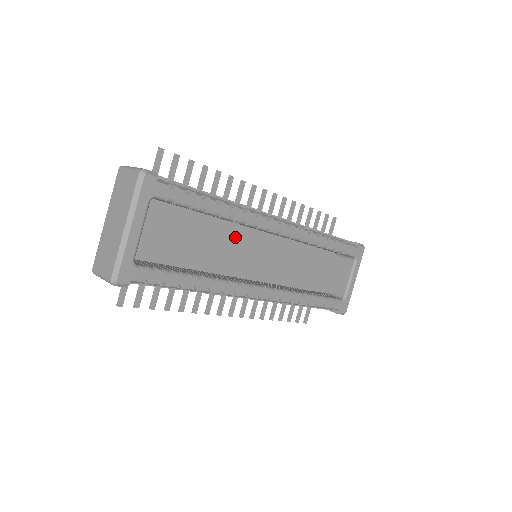
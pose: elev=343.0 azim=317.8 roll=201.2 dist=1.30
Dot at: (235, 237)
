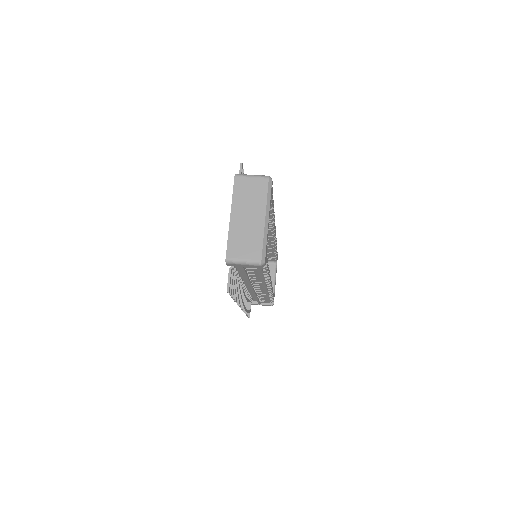
Dot at: occluded
